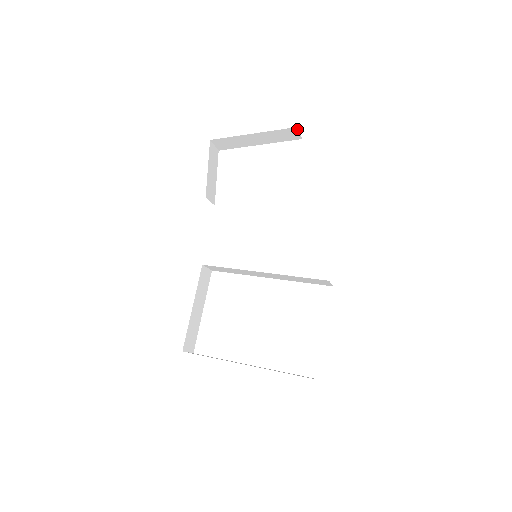
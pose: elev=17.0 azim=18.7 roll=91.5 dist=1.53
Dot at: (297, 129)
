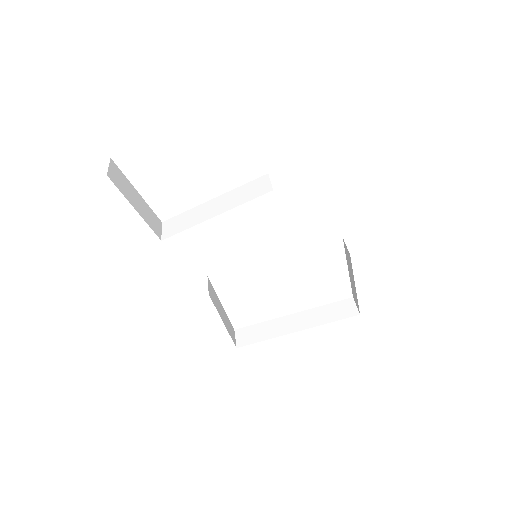
Dot at: occluded
